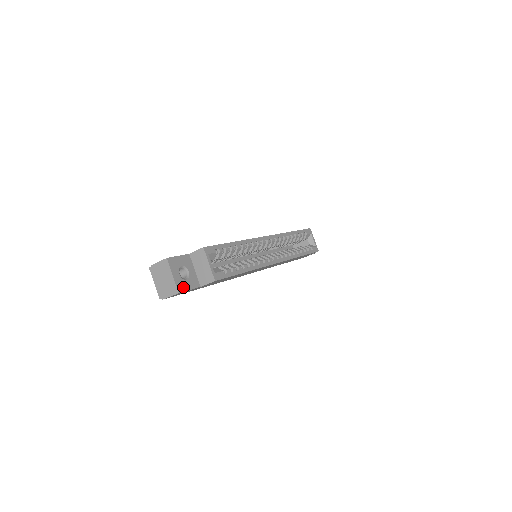
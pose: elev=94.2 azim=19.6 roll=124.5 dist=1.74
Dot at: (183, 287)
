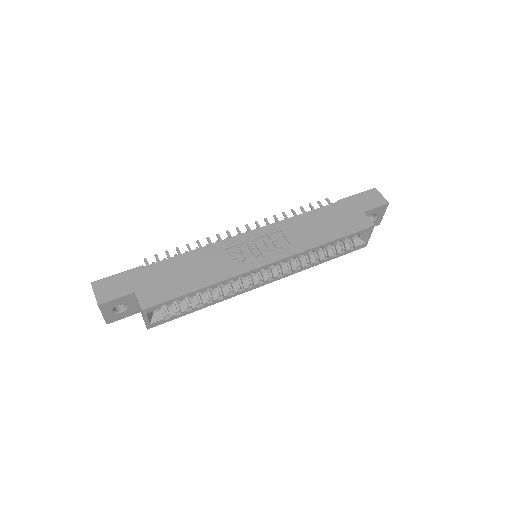
Dot at: (115, 319)
